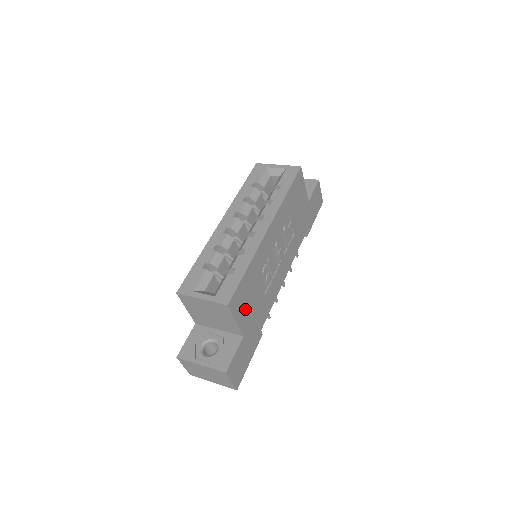
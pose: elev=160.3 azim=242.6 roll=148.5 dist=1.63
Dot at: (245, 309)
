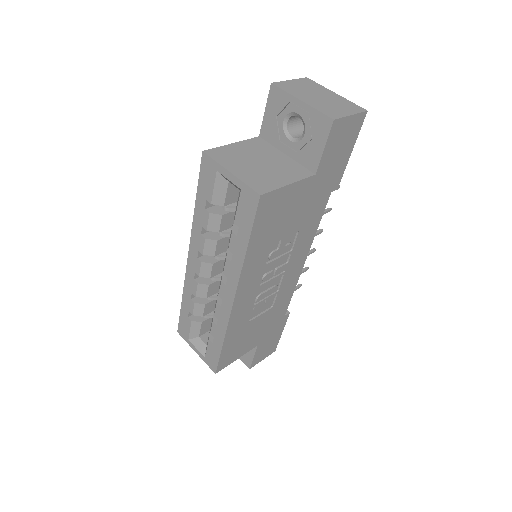
Dot at: (245, 344)
